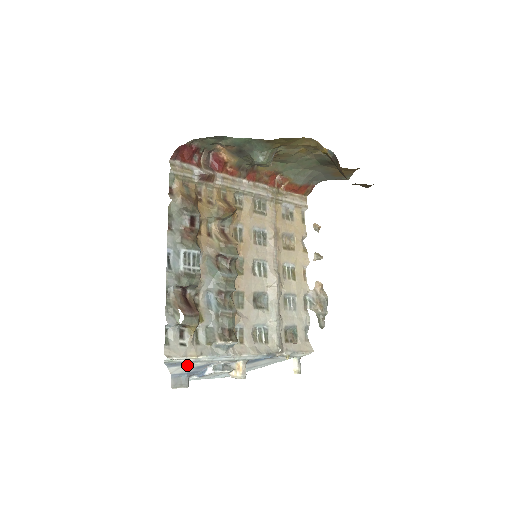
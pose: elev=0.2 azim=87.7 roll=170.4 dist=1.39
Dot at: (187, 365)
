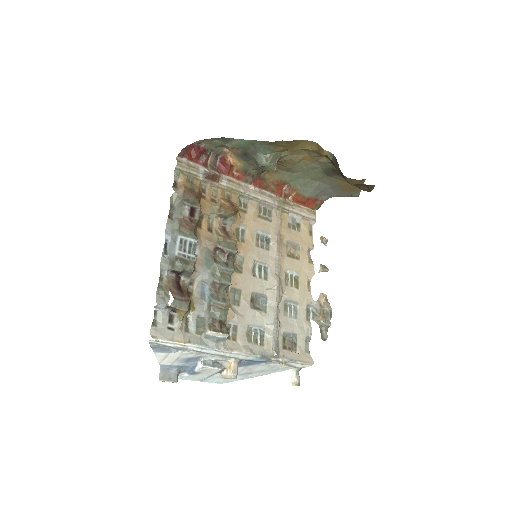
Dot at: (174, 352)
